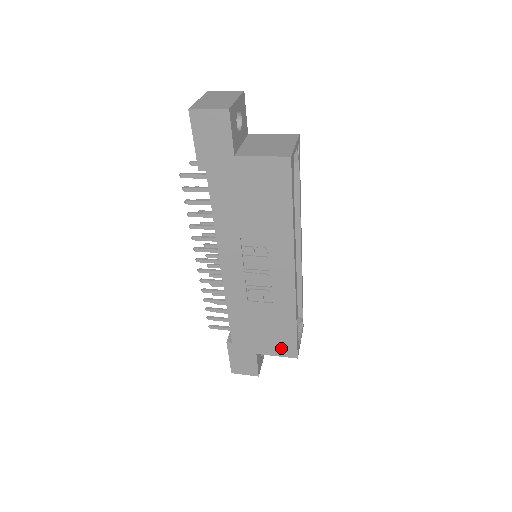
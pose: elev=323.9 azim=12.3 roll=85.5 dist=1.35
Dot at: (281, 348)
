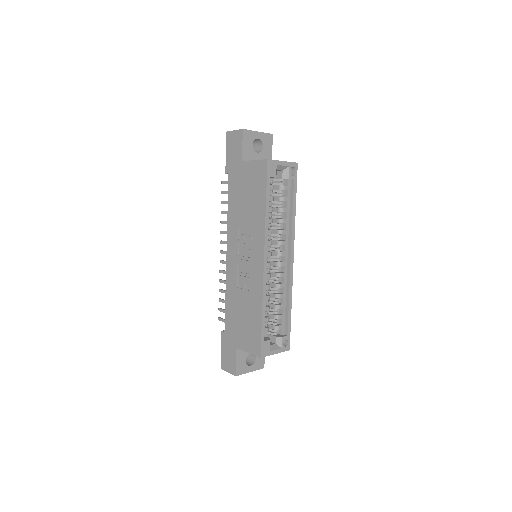
Dot at: (251, 343)
